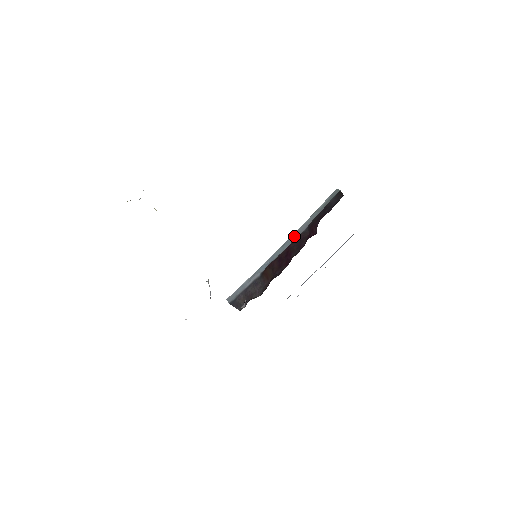
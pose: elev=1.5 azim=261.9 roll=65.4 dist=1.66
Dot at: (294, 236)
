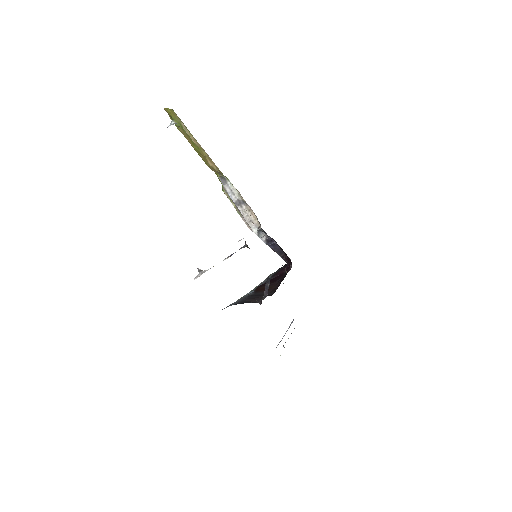
Dot at: (261, 284)
